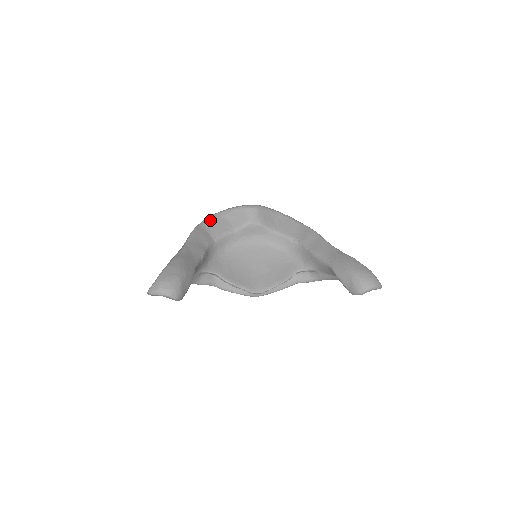
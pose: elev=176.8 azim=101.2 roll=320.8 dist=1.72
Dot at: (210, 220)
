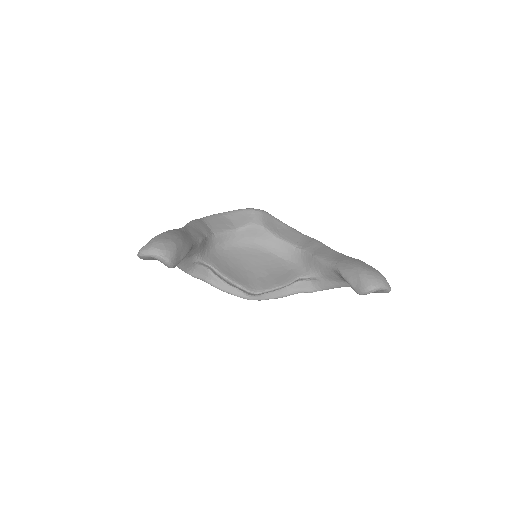
Dot at: (212, 217)
